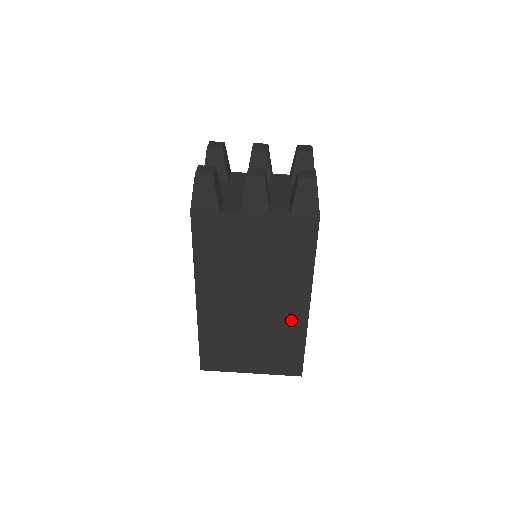
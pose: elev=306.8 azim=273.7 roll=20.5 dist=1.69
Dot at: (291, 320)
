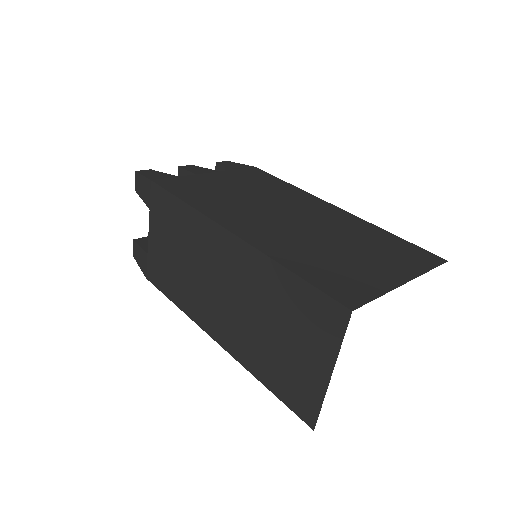
Dot at: (342, 219)
